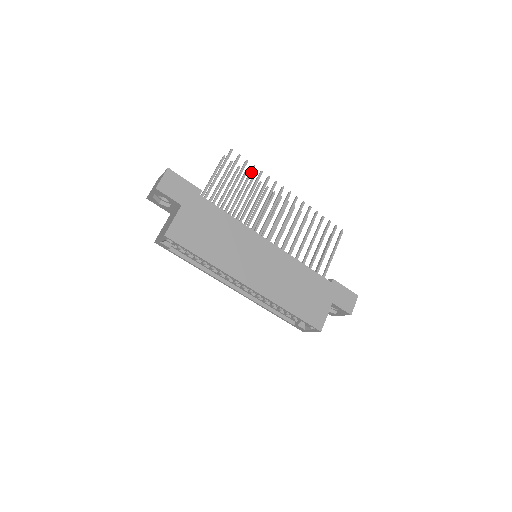
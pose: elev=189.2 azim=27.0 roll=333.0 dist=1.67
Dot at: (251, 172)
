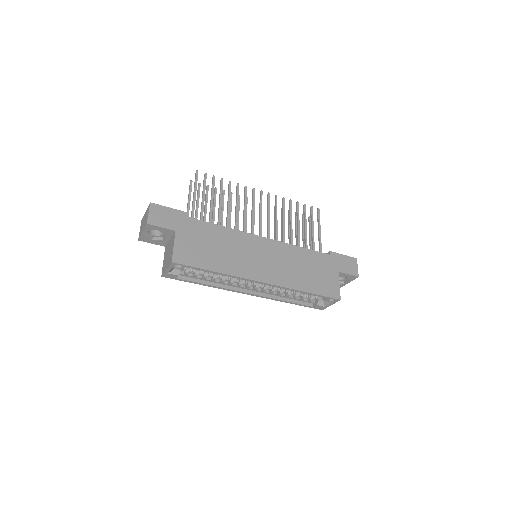
Dot at: (221, 184)
